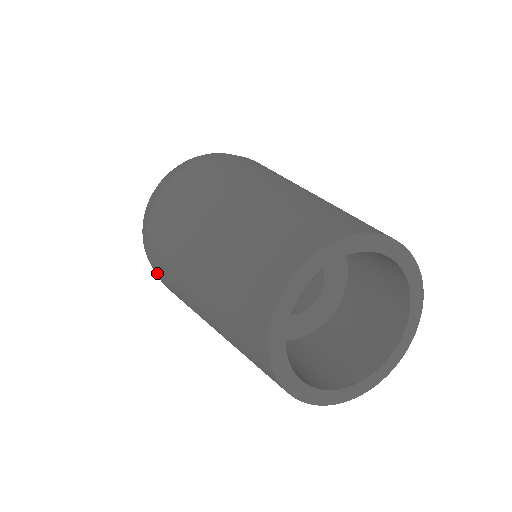
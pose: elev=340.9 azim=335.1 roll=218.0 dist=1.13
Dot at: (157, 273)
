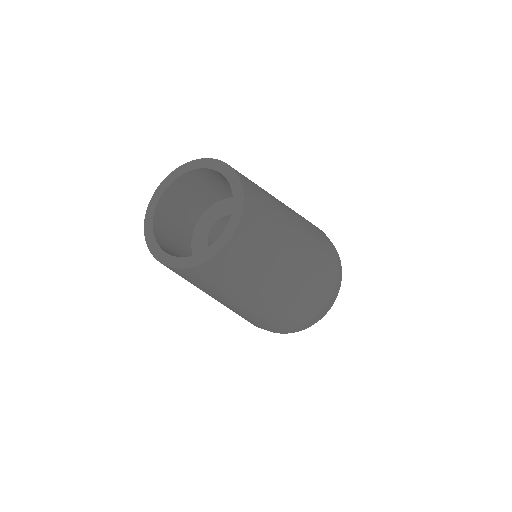
Dot at: occluded
